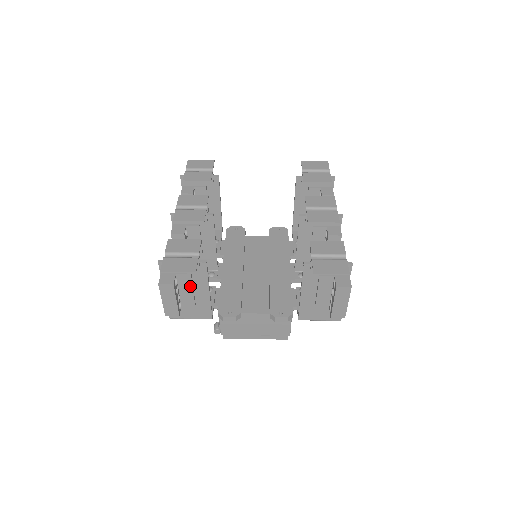
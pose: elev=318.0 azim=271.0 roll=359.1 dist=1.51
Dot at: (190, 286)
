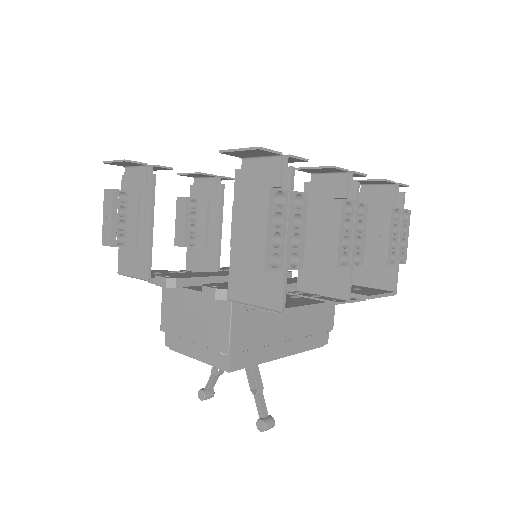
Dot at: (136, 211)
